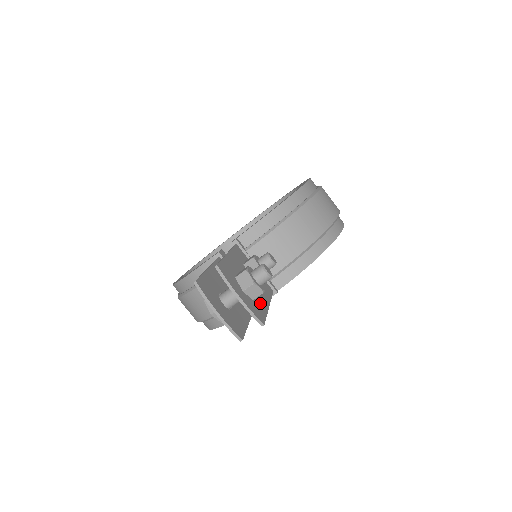
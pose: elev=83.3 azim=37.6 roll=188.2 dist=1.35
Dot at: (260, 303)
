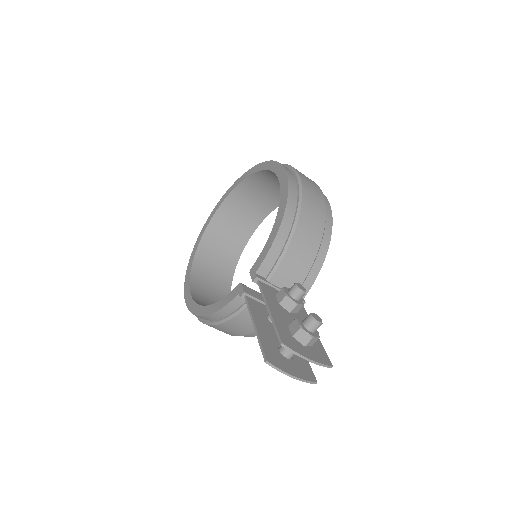
Dot at: occluded
